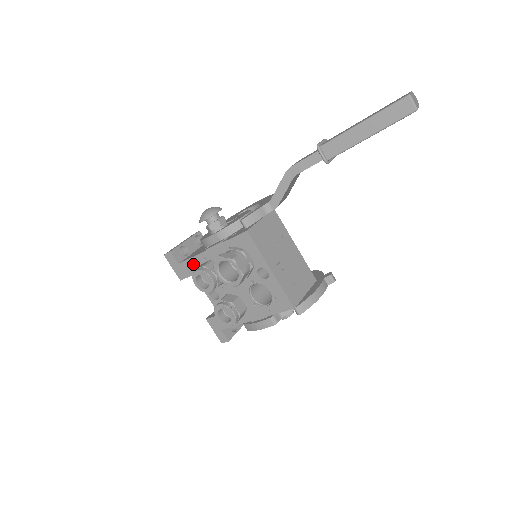
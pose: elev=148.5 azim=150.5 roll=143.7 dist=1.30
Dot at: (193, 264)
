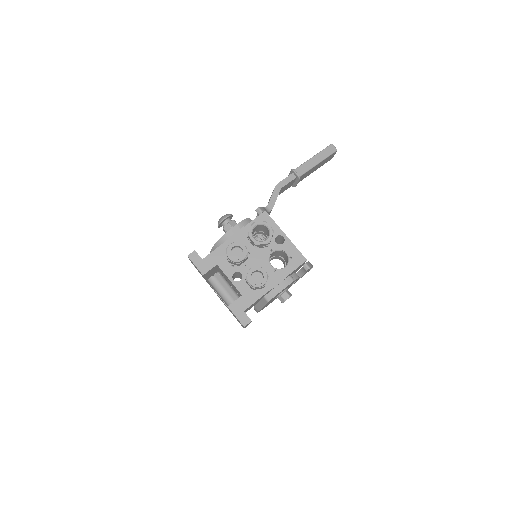
Dot at: (217, 254)
